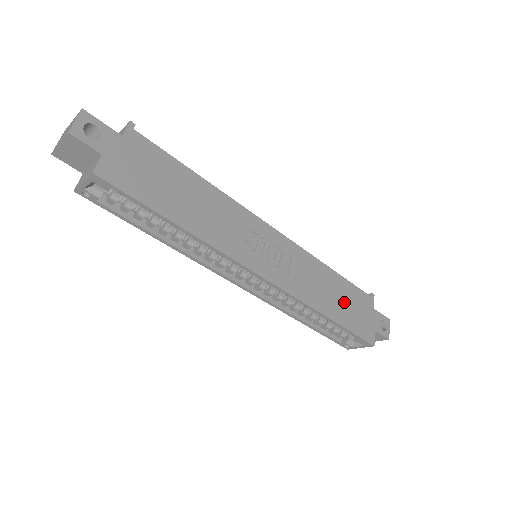
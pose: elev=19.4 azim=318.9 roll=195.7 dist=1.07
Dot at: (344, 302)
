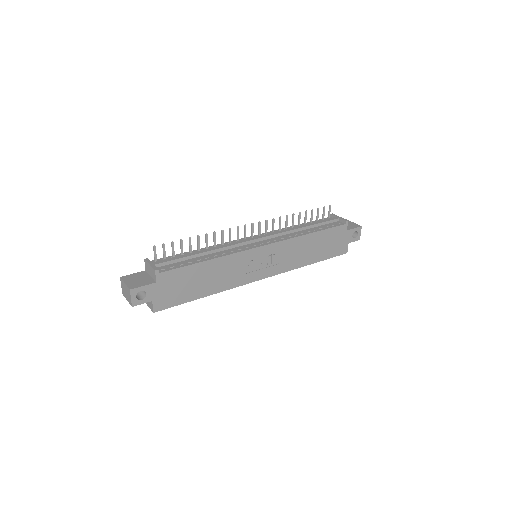
Dot at: (322, 246)
